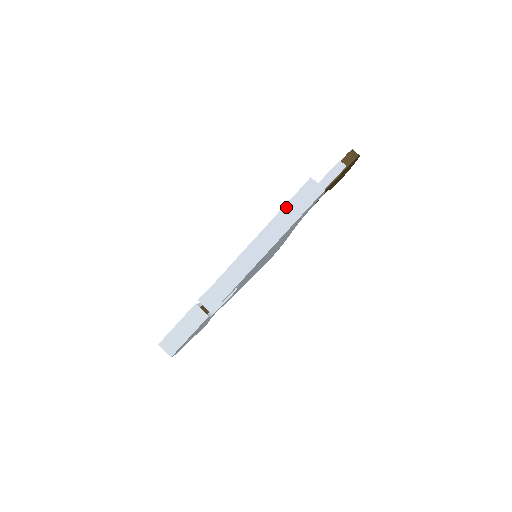
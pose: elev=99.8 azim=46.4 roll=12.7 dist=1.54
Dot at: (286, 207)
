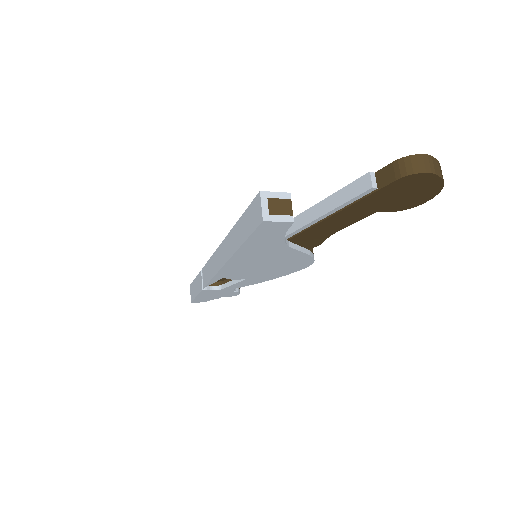
Dot at: (242, 218)
